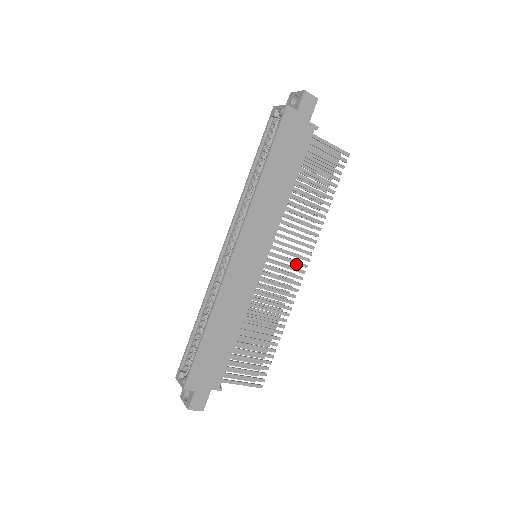
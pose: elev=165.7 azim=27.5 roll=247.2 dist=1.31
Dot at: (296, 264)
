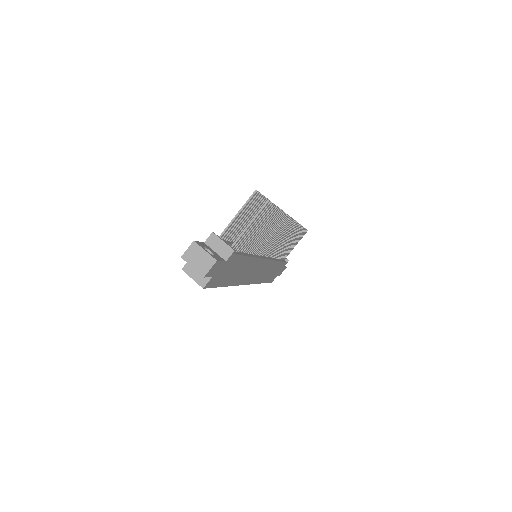
Dot at: (284, 229)
